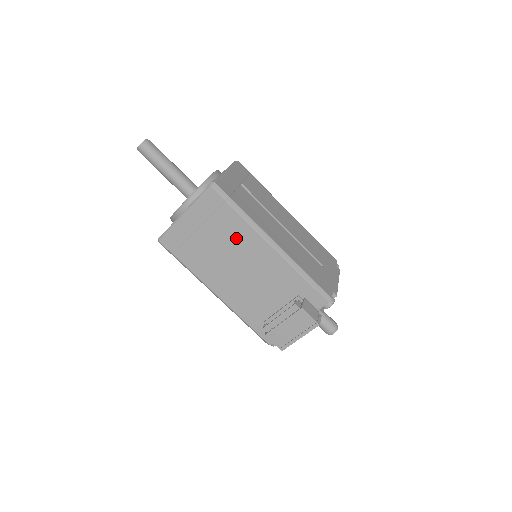
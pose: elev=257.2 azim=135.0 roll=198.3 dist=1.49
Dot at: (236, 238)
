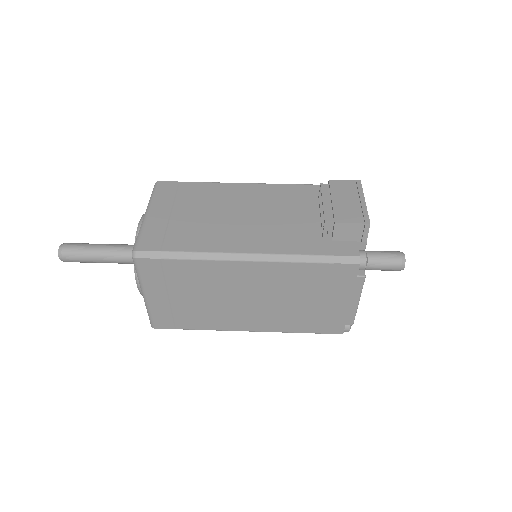
Dot at: (215, 197)
